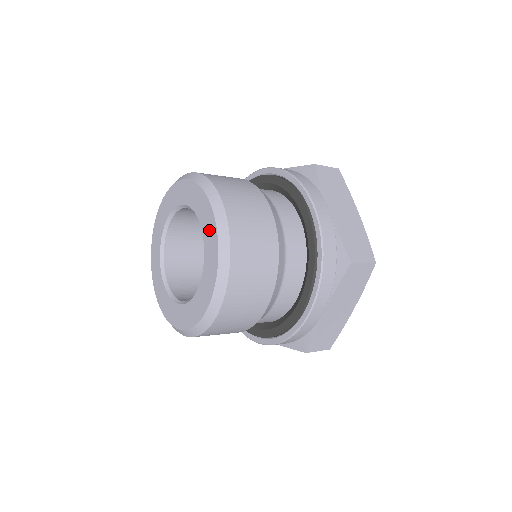
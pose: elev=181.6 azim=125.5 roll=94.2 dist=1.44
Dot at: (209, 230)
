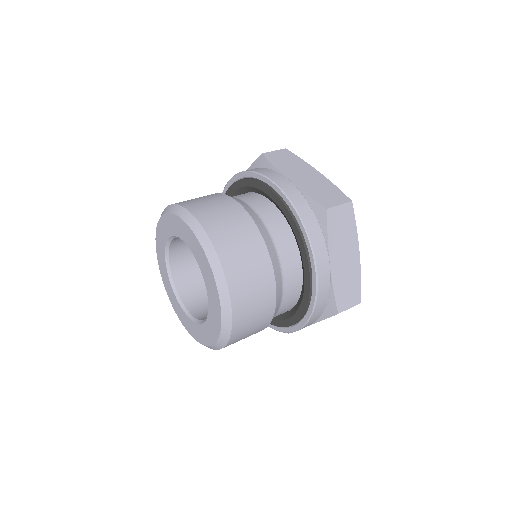
Dot at: (214, 301)
